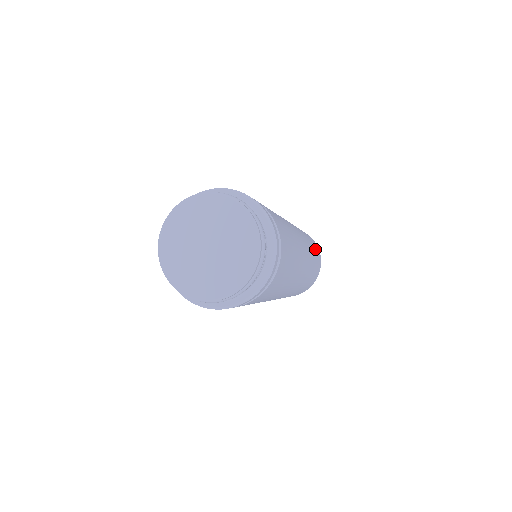
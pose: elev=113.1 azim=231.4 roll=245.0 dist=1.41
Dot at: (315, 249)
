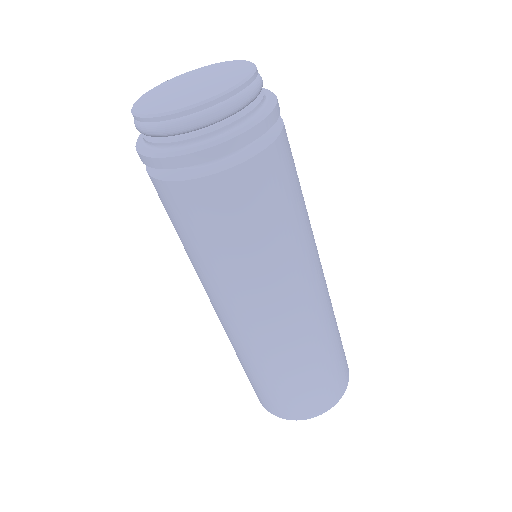
Dot at: occluded
